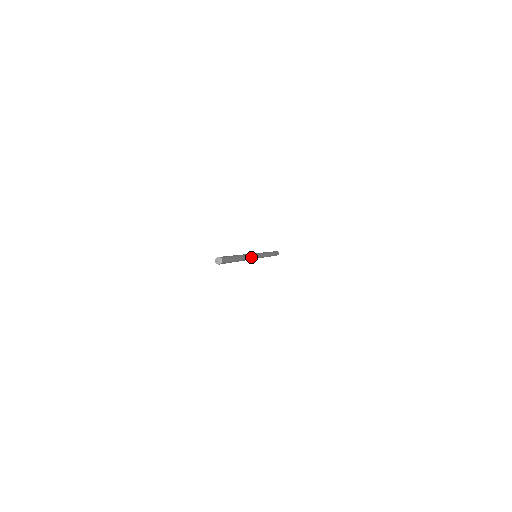
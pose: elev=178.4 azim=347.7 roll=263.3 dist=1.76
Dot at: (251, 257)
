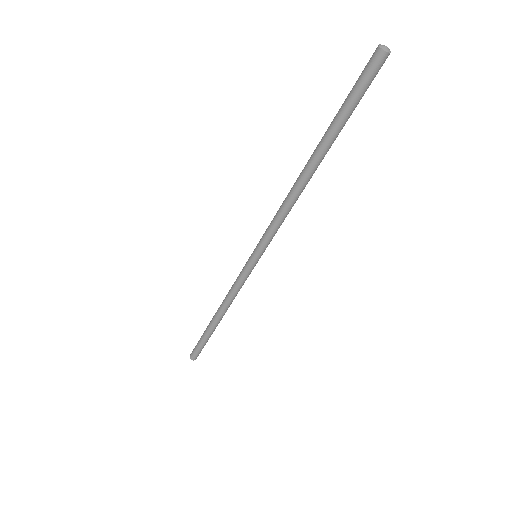
Dot at: (284, 219)
